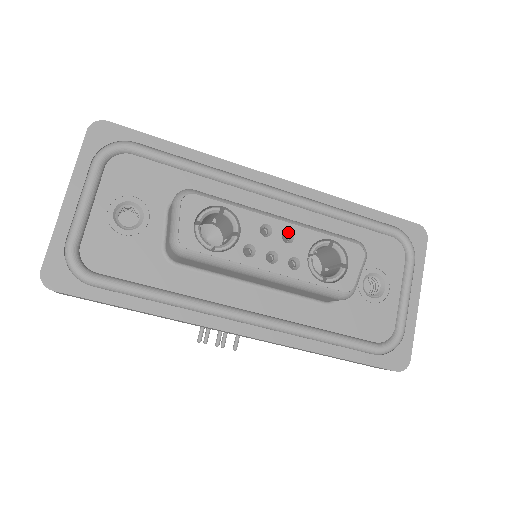
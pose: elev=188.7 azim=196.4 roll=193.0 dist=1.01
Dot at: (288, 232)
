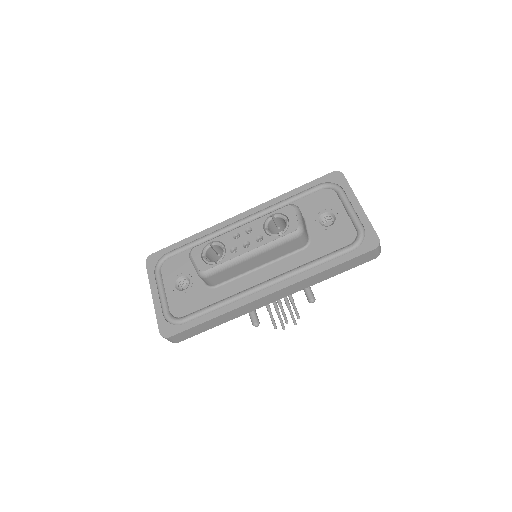
Dot at: (248, 229)
